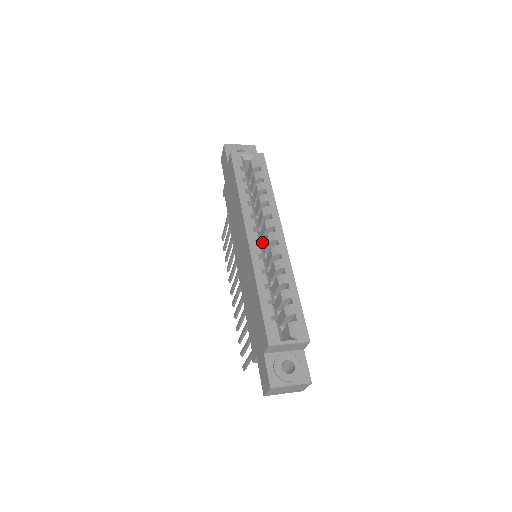
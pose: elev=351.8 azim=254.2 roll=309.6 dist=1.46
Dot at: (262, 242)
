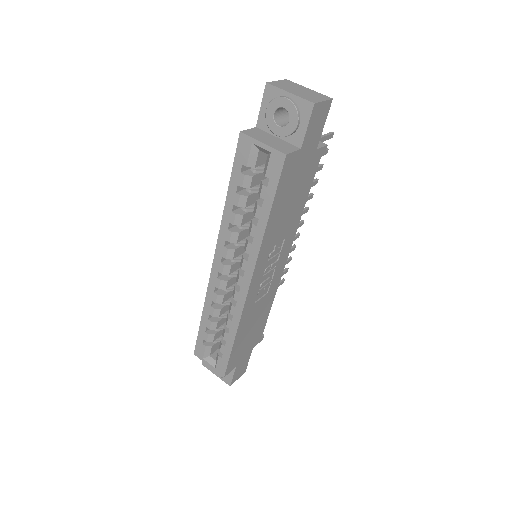
Dot at: occluded
